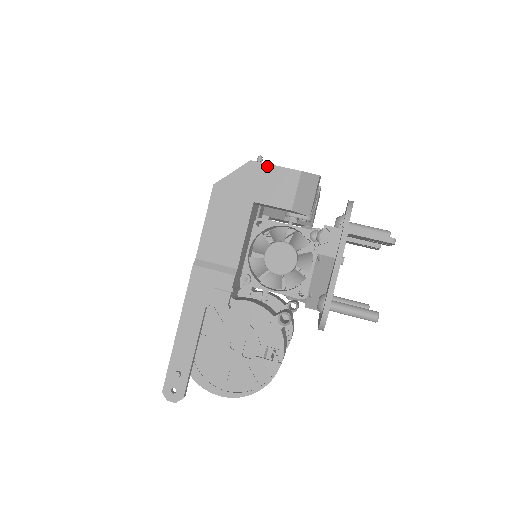
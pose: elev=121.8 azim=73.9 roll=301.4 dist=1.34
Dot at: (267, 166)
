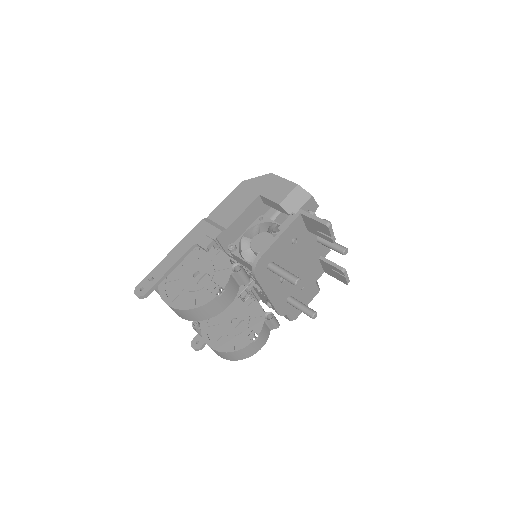
Dot at: (279, 178)
